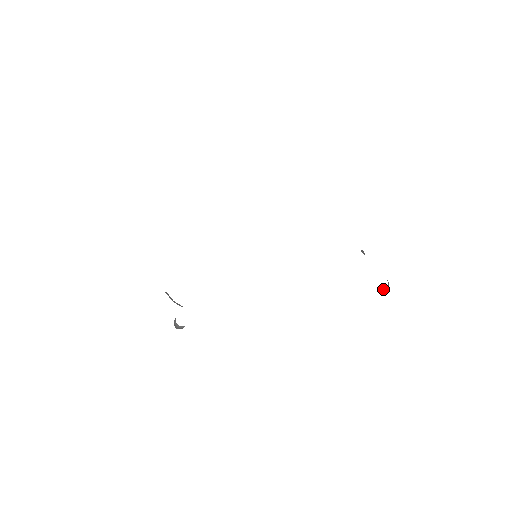
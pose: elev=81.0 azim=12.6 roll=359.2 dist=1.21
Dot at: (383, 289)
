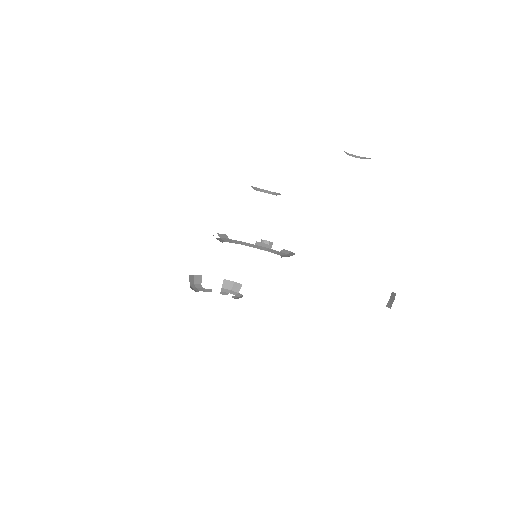
Dot at: (391, 298)
